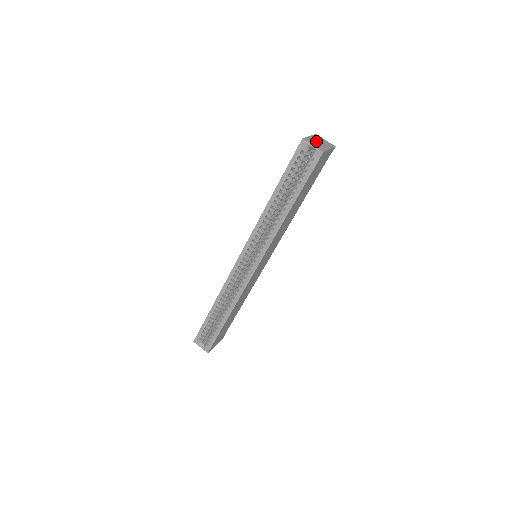
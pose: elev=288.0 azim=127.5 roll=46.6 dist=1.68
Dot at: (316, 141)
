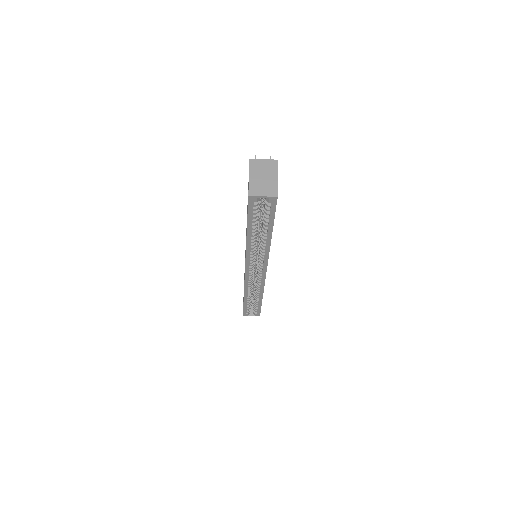
Dot at: (260, 180)
